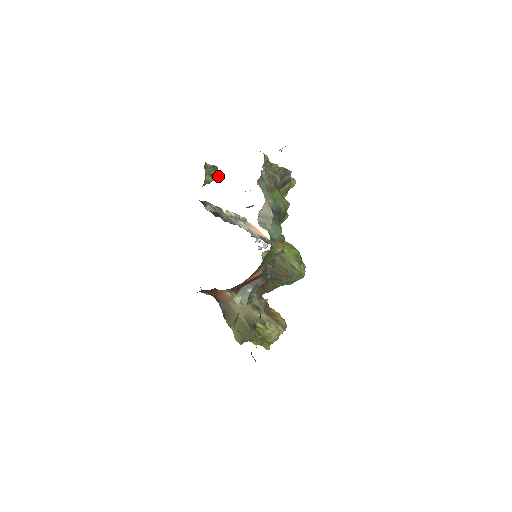
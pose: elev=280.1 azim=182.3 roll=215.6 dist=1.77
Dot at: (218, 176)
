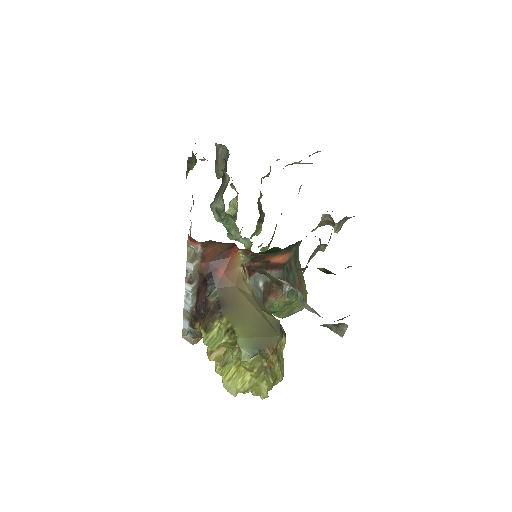
Dot at: (186, 176)
